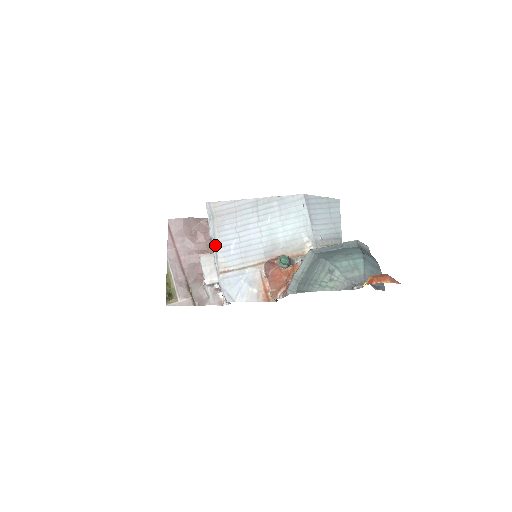
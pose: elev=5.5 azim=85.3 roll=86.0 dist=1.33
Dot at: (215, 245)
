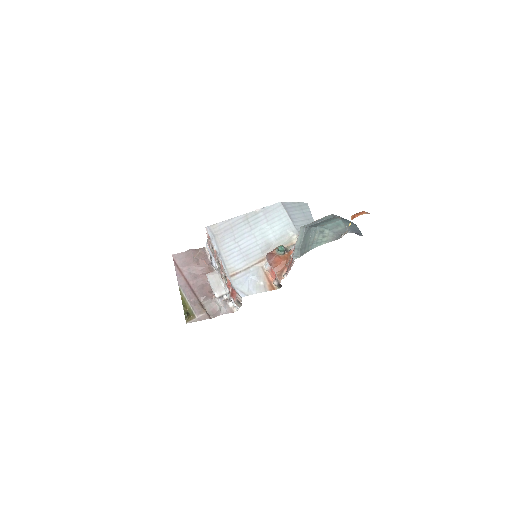
Dot at: (221, 256)
